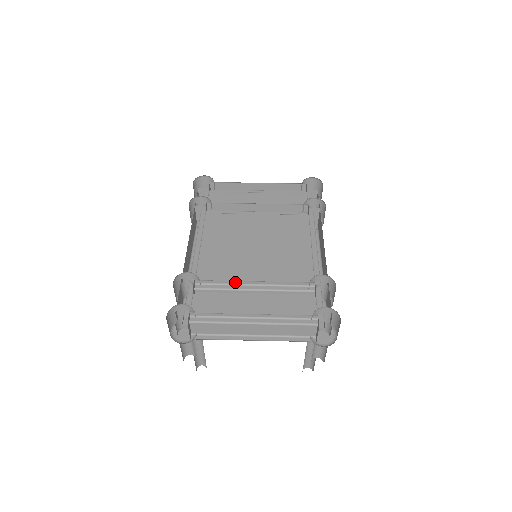
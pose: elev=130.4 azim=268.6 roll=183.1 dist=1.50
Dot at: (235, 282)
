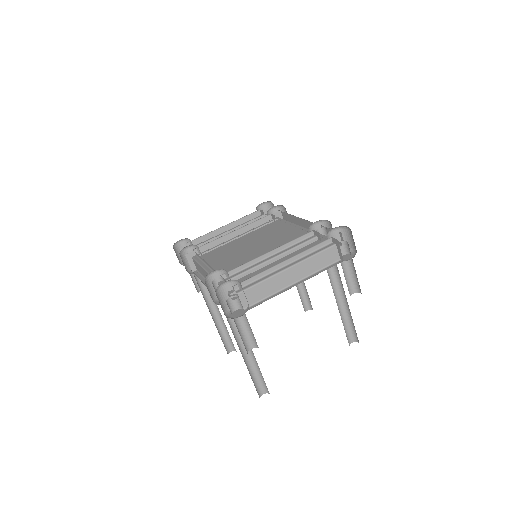
Dot at: (254, 261)
